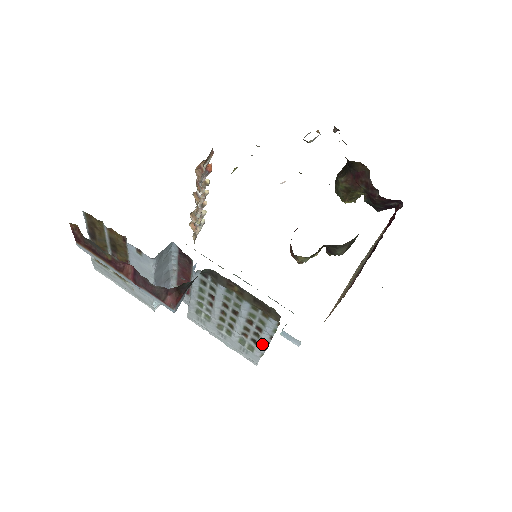
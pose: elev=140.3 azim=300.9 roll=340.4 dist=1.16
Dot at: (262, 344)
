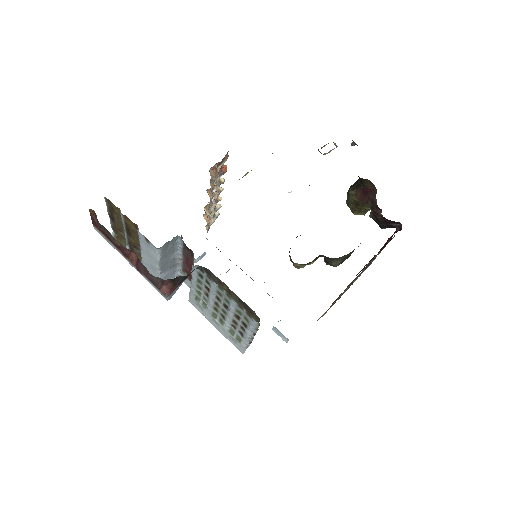
Dot at: (247, 338)
